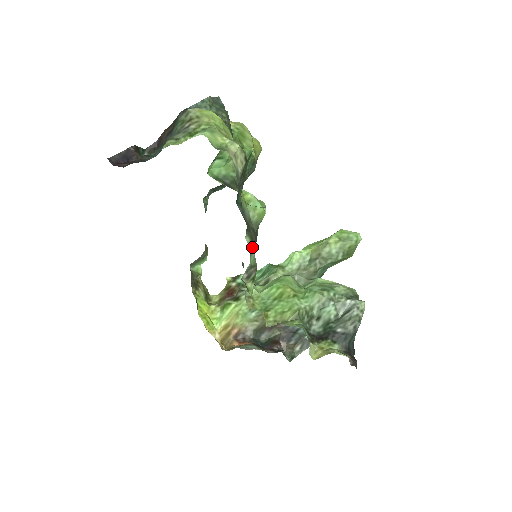
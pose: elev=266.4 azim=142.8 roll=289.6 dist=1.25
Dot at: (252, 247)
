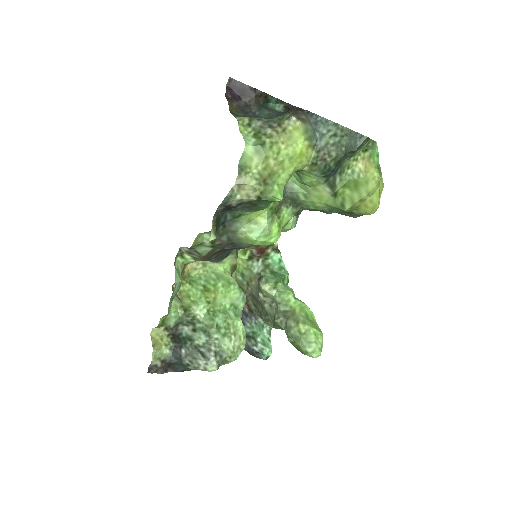
Dot at: (210, 244)
